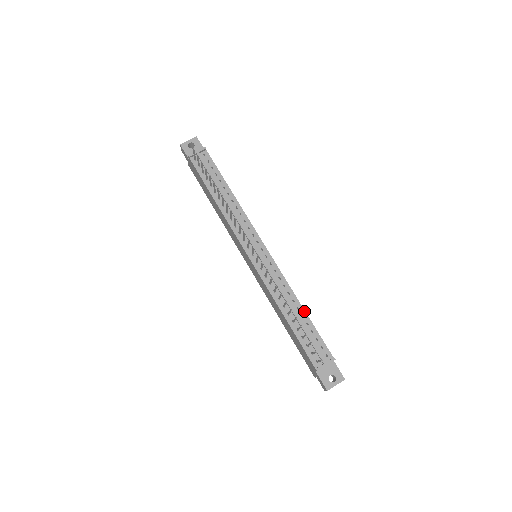
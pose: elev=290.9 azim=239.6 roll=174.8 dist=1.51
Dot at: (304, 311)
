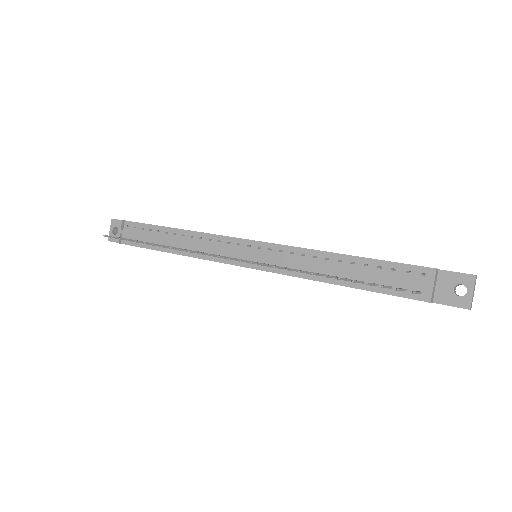
Dot at: (348, 256)
